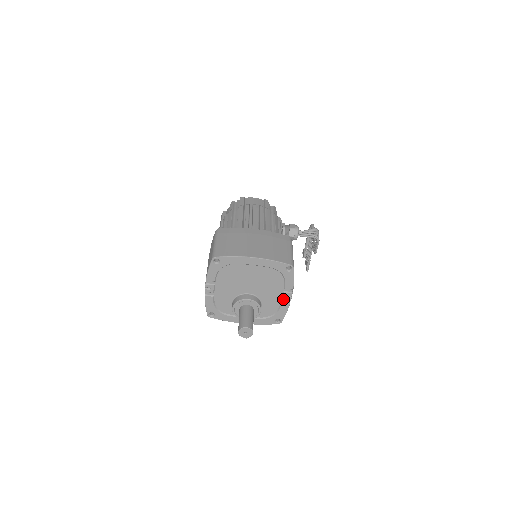
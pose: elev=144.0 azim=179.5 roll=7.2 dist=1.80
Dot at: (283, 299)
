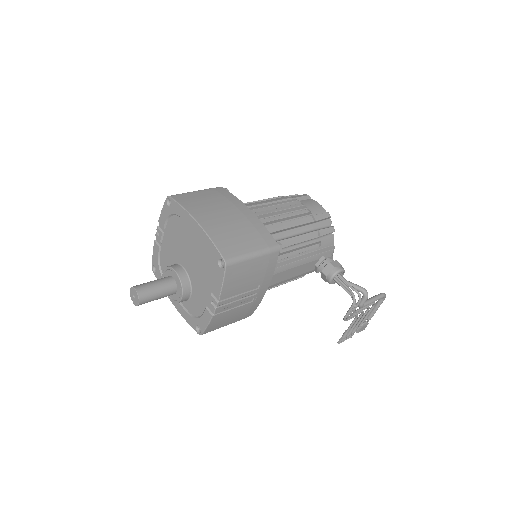
Dot at: (208, 303)
